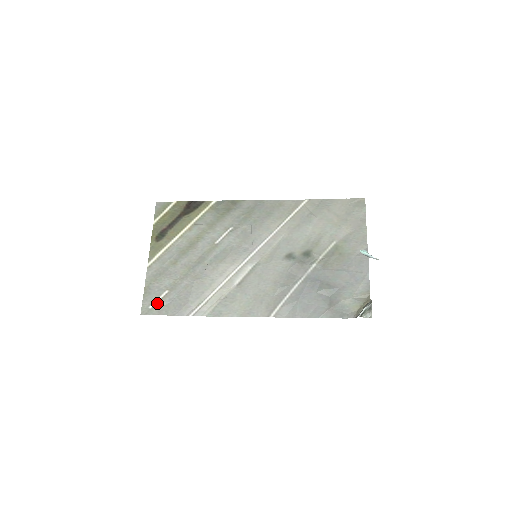
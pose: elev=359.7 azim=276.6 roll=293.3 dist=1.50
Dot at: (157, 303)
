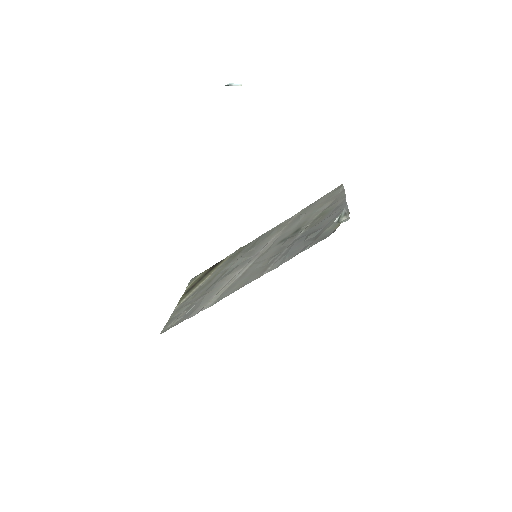
Dot at: (174, 321)
